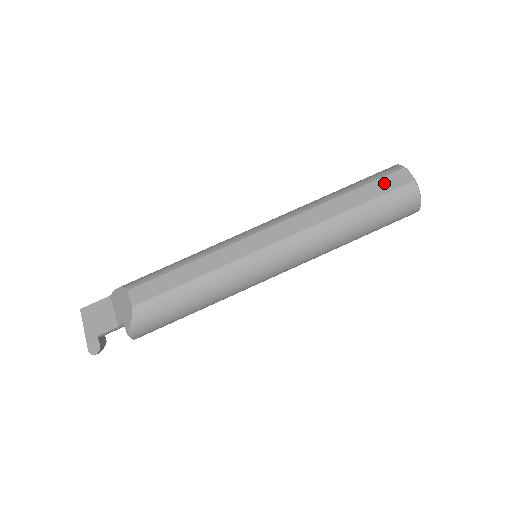
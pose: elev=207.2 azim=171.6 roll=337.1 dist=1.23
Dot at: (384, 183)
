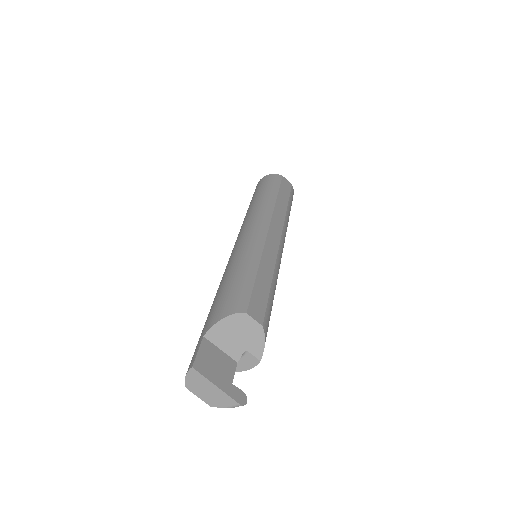
Dot at: (285, 187)
